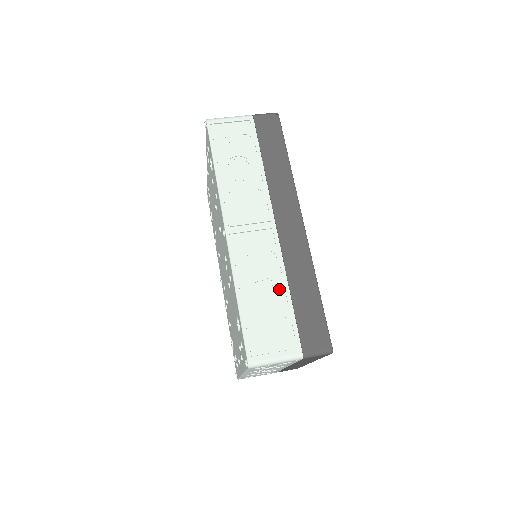
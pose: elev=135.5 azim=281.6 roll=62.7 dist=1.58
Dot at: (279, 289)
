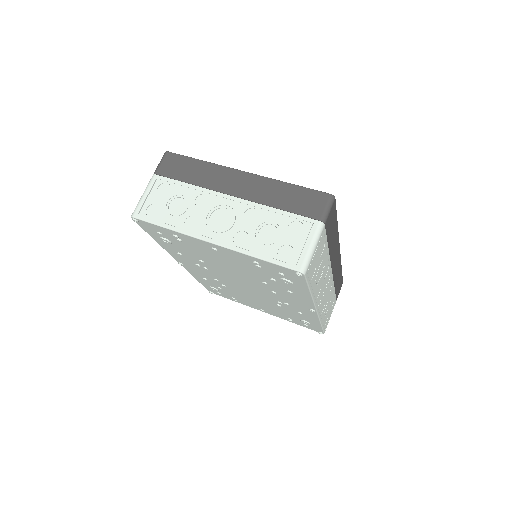
Dot at: (332, 294)
